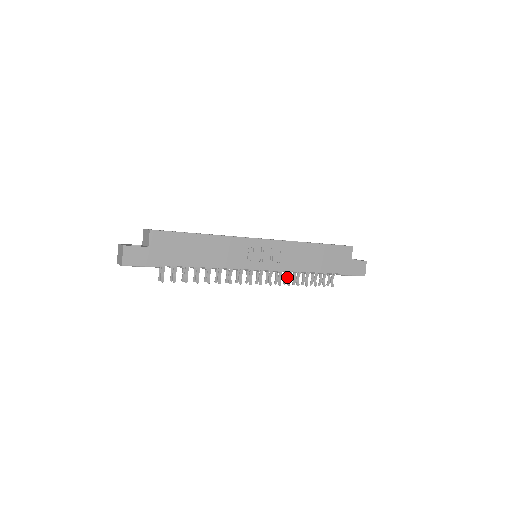
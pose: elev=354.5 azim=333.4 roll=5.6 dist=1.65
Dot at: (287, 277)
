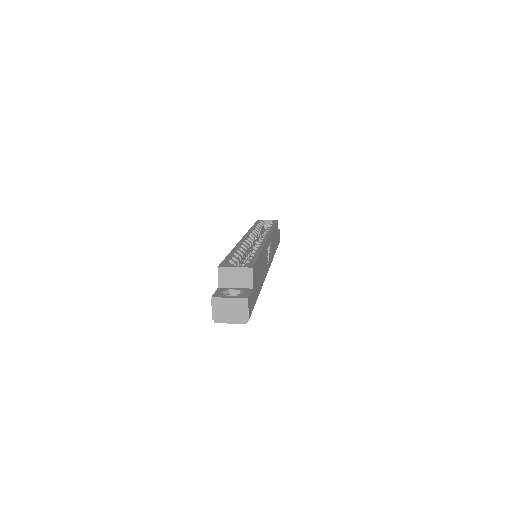
Dot at: occluded
